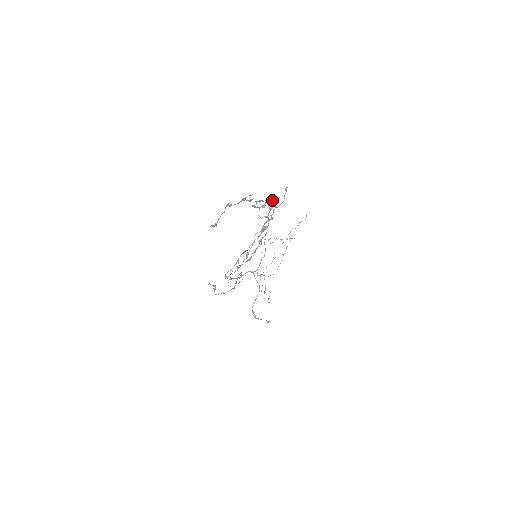
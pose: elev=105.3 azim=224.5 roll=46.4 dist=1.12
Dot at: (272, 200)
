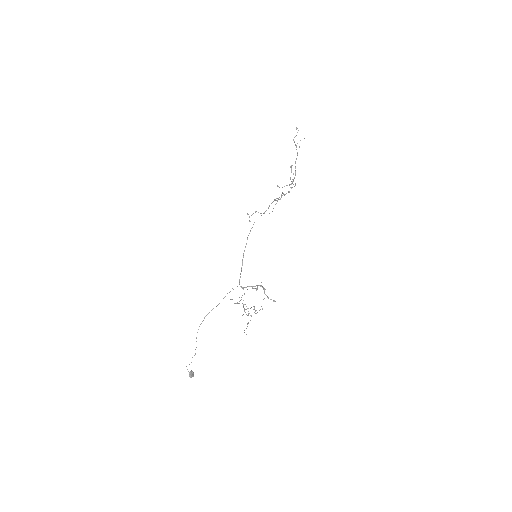
Dot at: occluded
